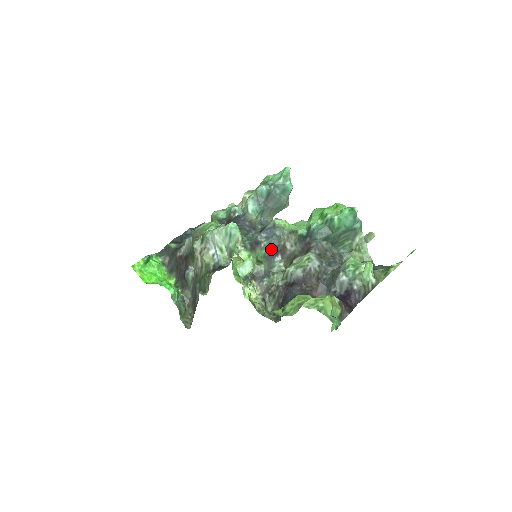
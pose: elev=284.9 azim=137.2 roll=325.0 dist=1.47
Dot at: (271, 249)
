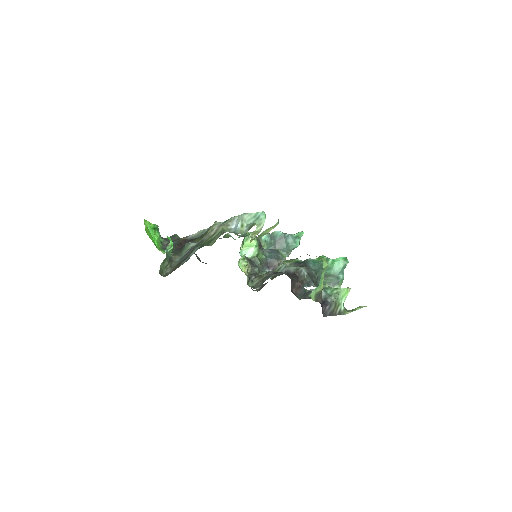
Dot at: (269, 260)
